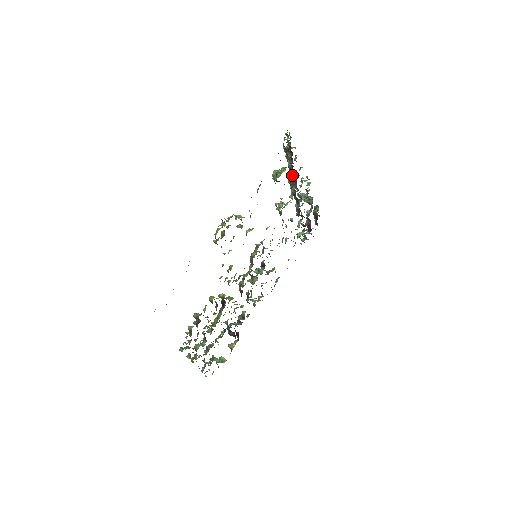
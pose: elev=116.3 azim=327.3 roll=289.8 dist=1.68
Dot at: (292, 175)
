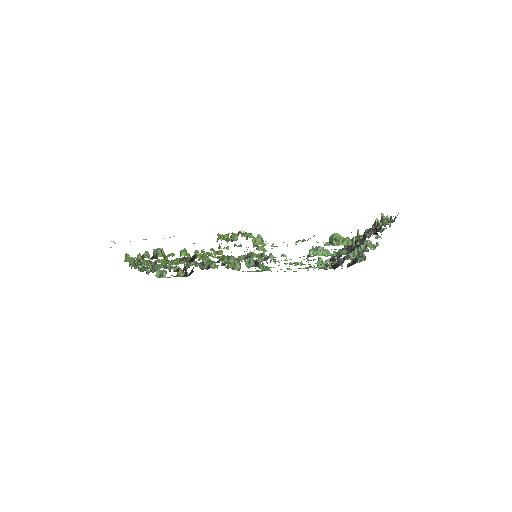
Dot at: occluded
